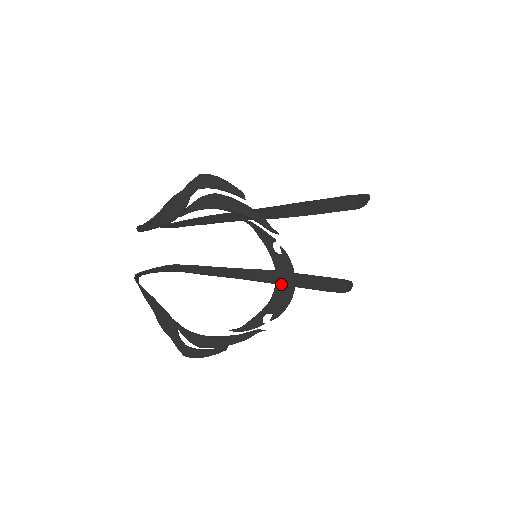
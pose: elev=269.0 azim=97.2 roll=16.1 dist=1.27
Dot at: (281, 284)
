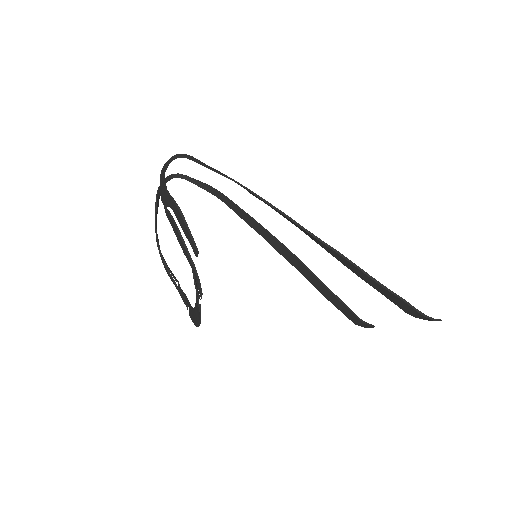
Dot at: (195, 314)
